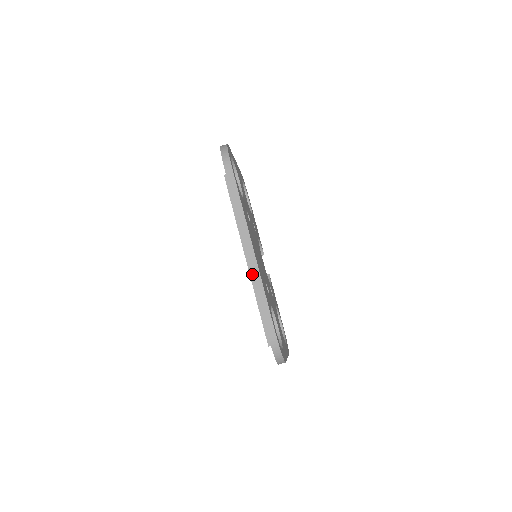
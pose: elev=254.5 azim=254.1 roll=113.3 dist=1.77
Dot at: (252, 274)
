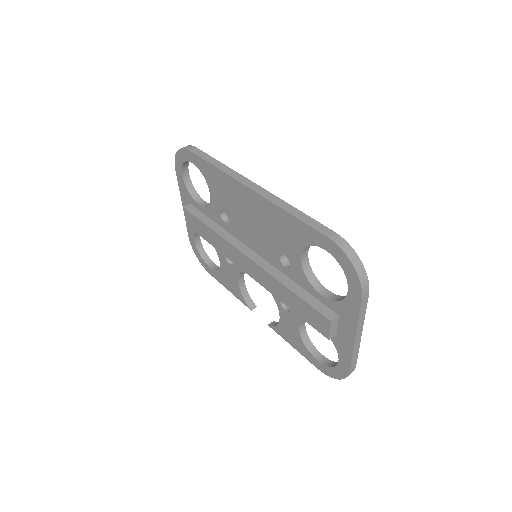
Dot at: (272, 202)
